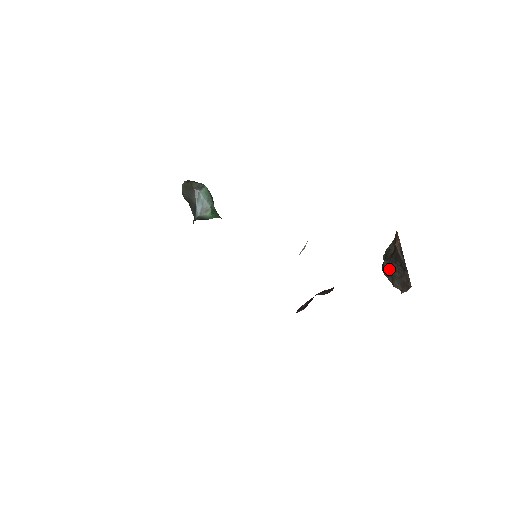
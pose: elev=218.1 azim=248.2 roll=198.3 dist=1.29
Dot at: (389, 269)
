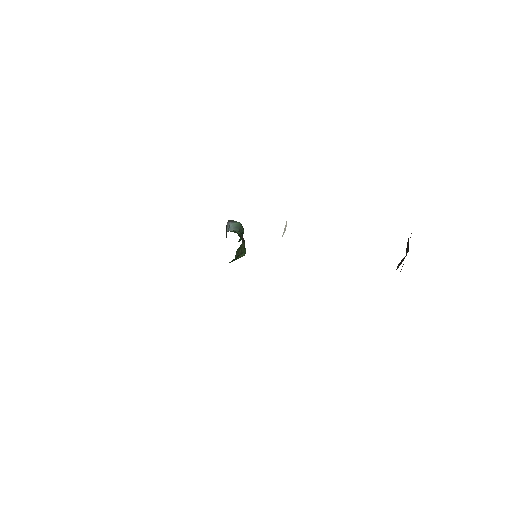
Dot at: occluded
